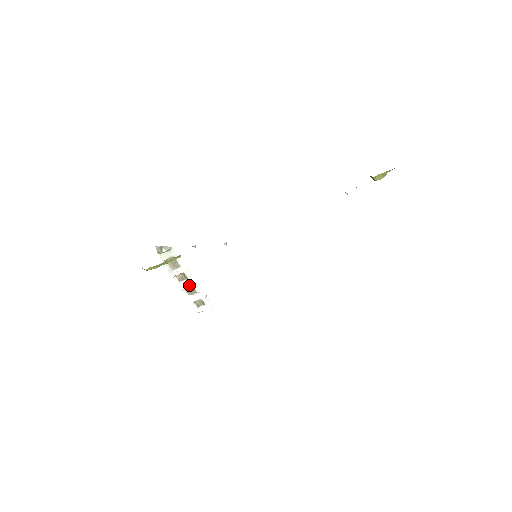
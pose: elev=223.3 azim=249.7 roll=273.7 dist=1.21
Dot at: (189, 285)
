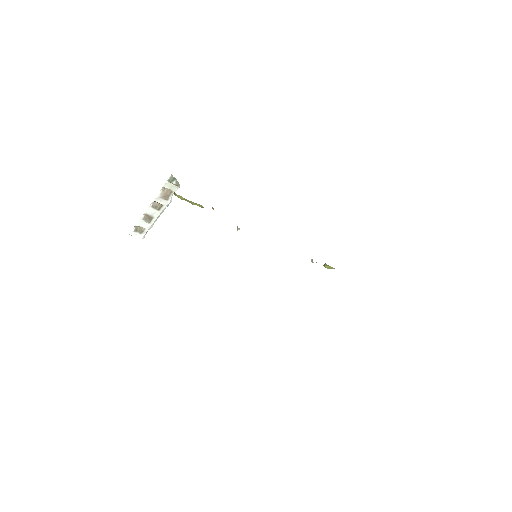
Dot at: (153, 214)
